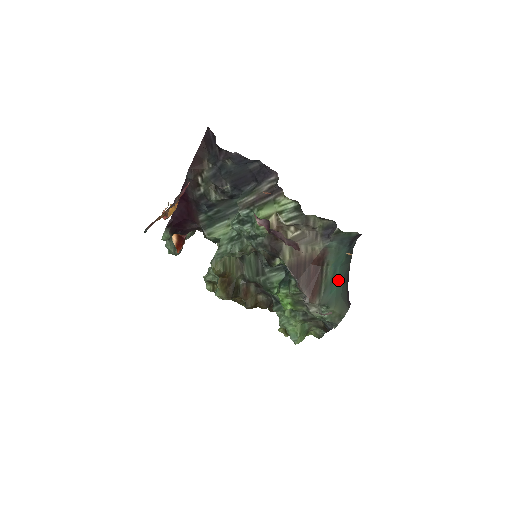
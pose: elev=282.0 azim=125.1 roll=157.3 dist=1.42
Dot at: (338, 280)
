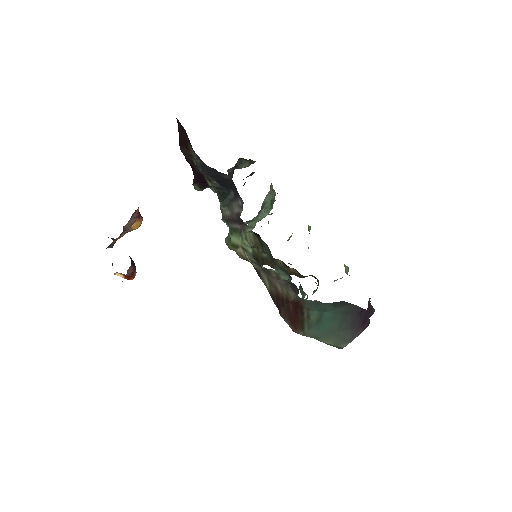
Dot at: (329, 321)
